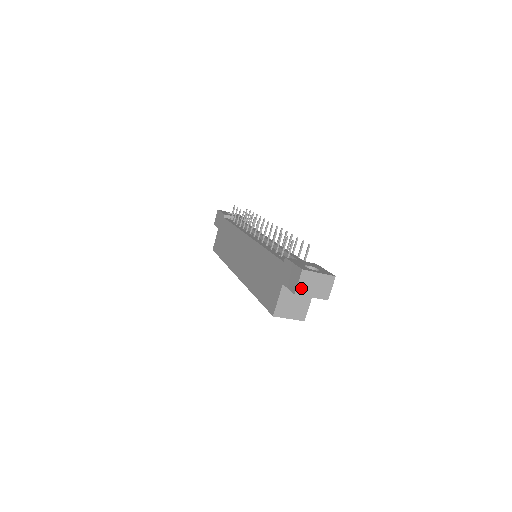
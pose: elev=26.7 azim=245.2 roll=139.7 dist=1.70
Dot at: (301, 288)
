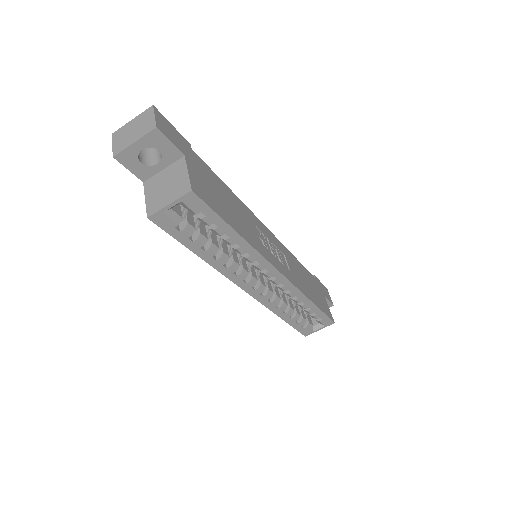
Dot at: (118, 147)
